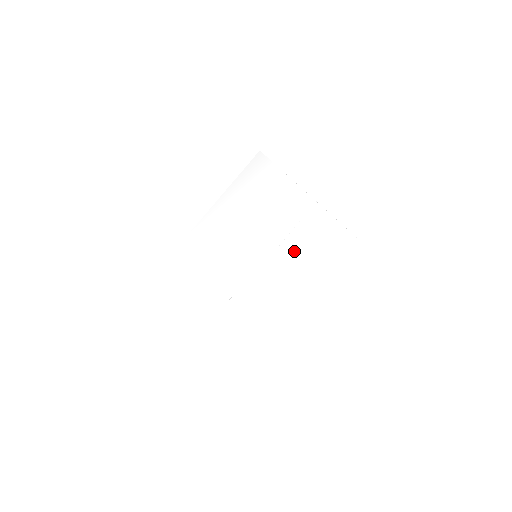
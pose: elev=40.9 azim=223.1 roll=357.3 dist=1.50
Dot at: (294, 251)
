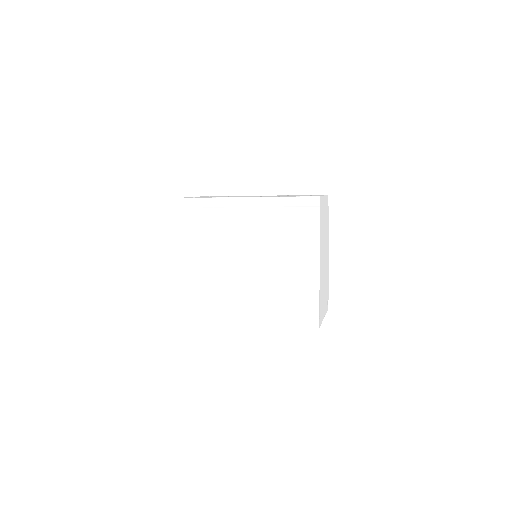
Dot at: occluded
